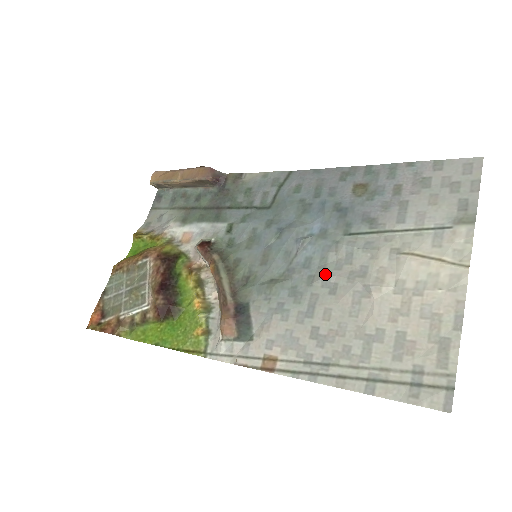
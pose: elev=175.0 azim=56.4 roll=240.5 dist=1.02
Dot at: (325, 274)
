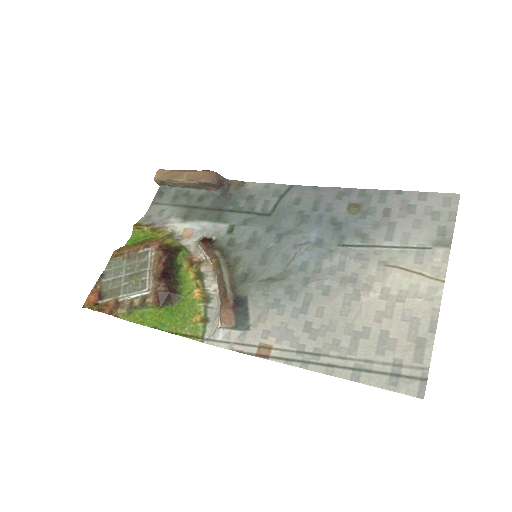
Dot at: (320, 277)
